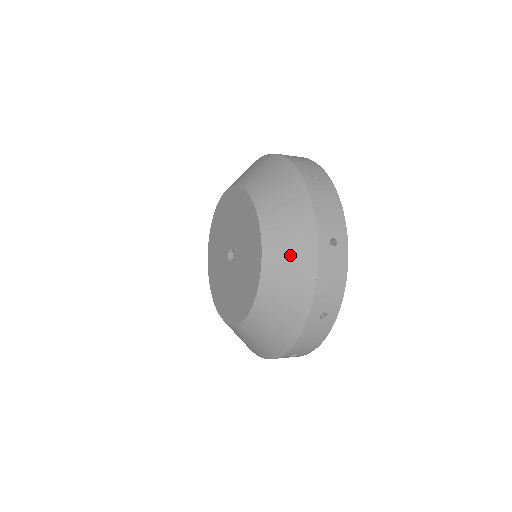
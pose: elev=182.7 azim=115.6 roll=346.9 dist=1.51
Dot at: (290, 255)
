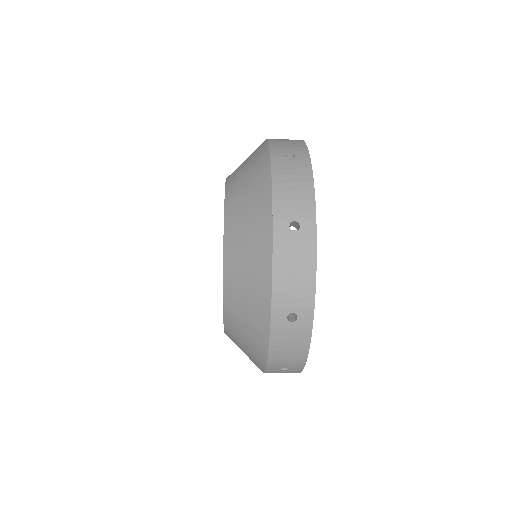
Dot at: (247, 245)
